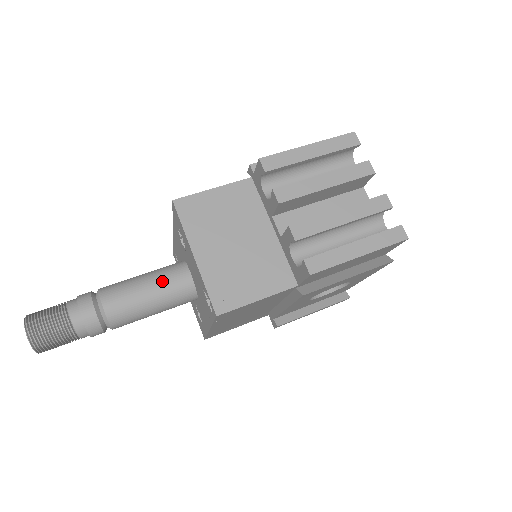
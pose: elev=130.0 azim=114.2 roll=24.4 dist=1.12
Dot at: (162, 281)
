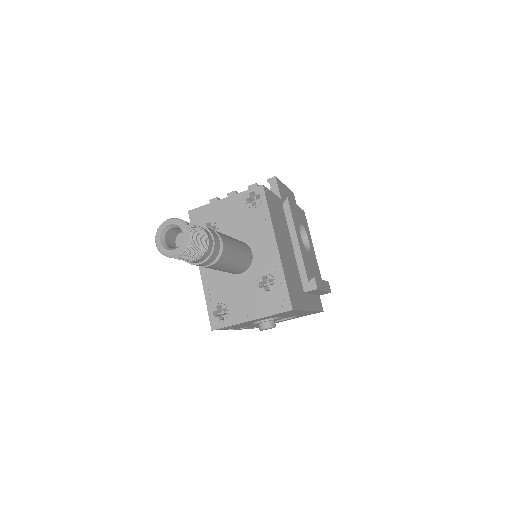
Dot at: occluded
